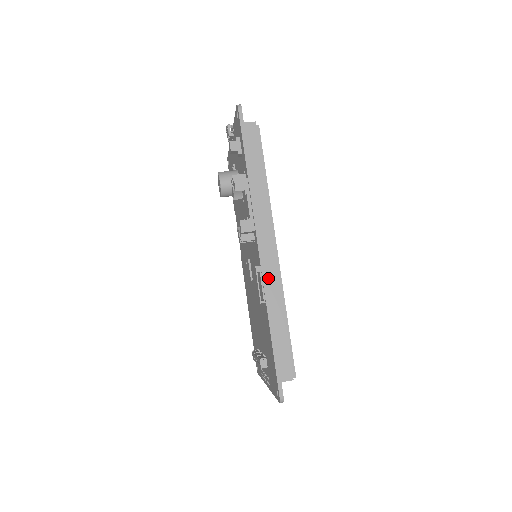
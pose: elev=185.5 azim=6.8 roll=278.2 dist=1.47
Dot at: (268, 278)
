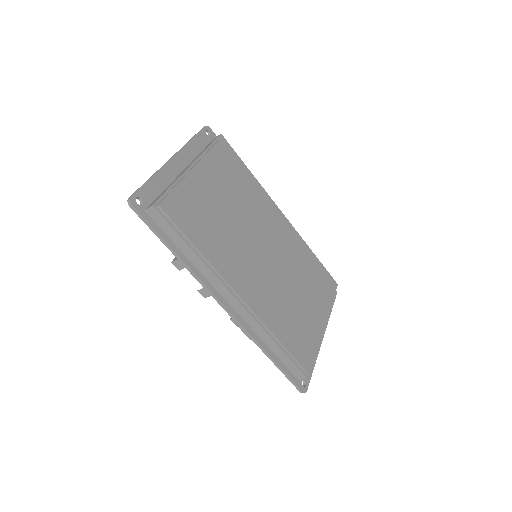
Dot at: (247, 321)
